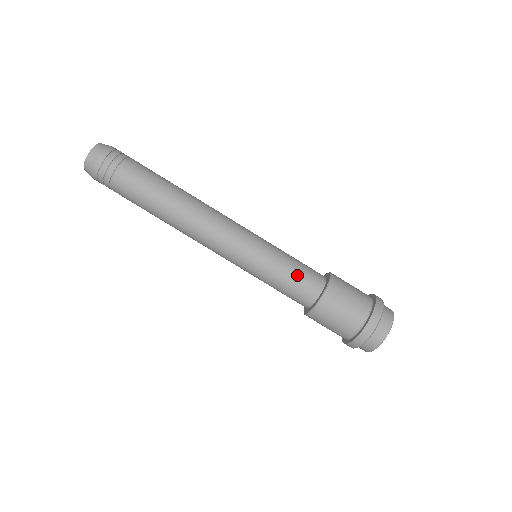
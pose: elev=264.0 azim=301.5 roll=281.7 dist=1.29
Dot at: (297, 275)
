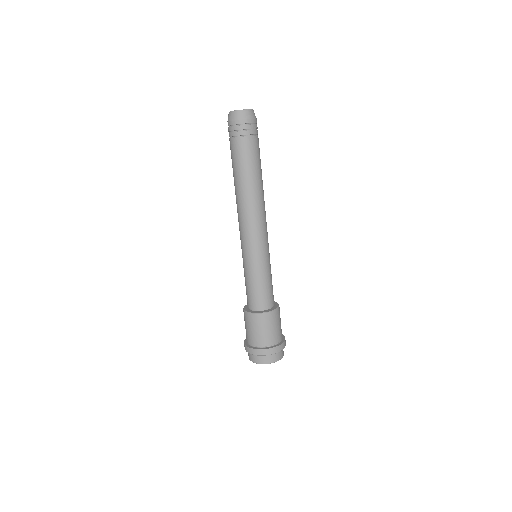
Dot at: (252, 290)
